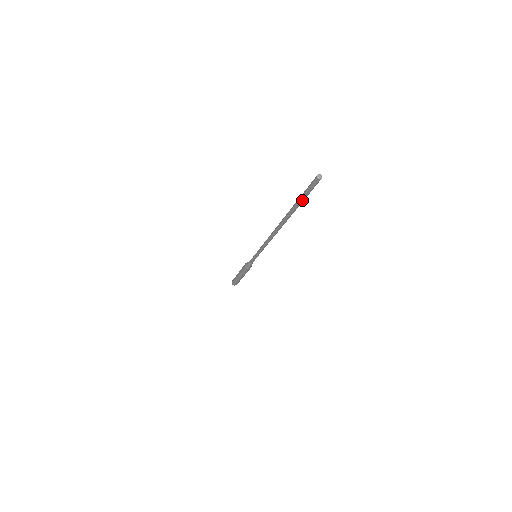
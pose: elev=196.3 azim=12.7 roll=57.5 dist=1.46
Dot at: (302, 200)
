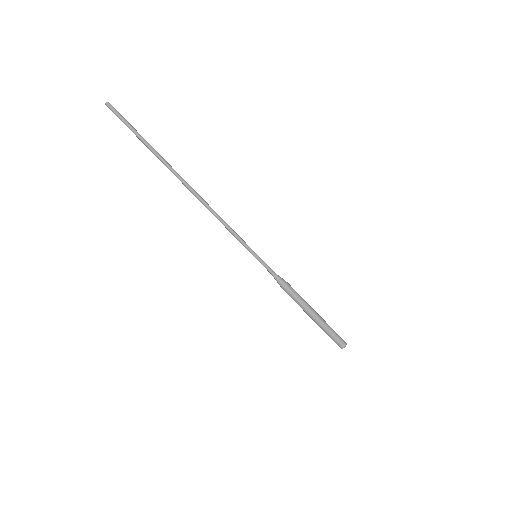
Dot at: (136, 135)
